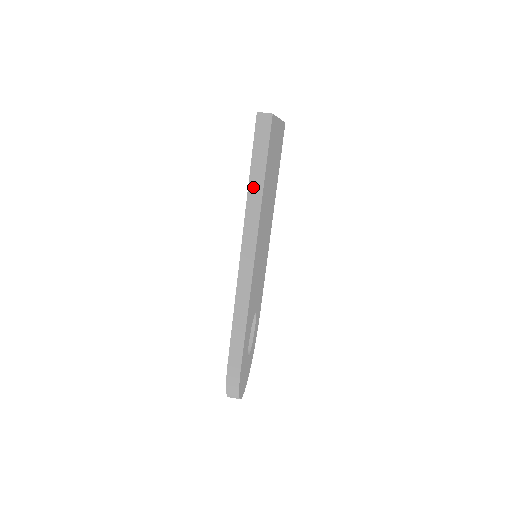
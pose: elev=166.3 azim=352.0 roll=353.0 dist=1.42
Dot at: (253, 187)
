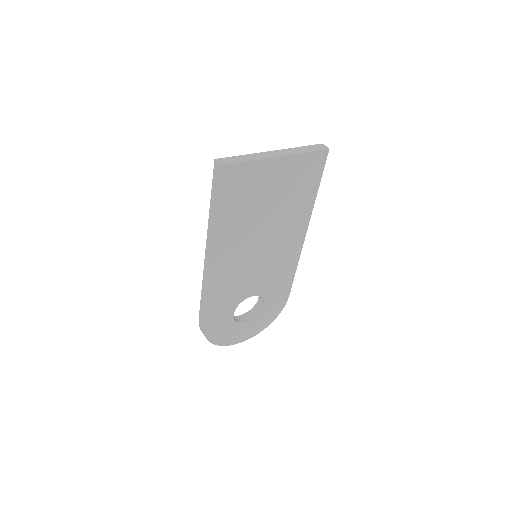
Dot at: (211, 213)
